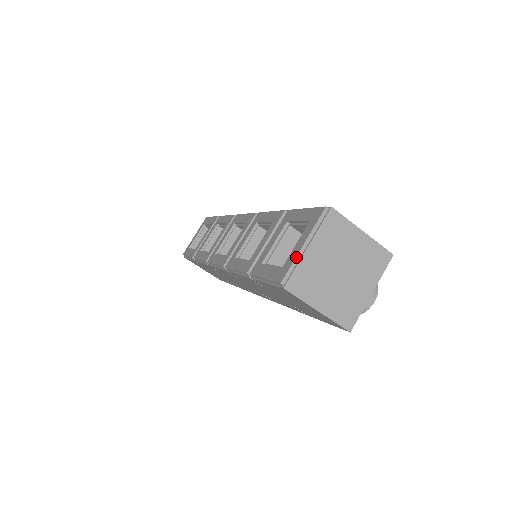
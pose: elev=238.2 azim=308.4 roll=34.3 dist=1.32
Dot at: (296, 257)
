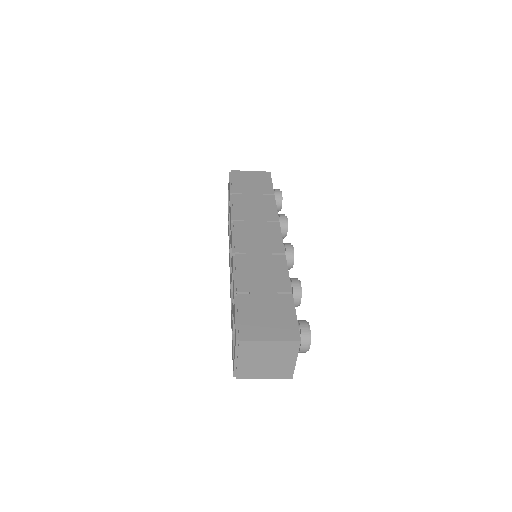
Dot at: (234, 365)
